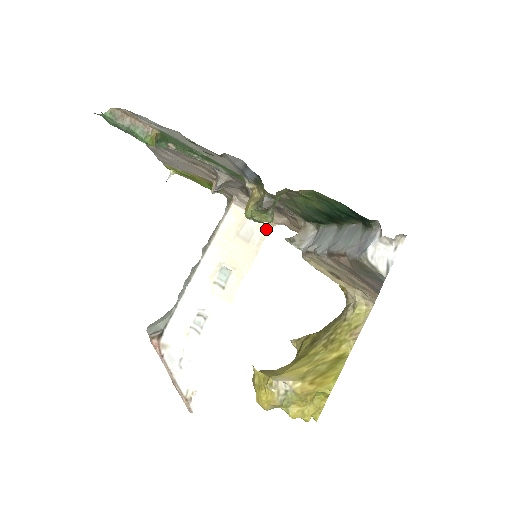
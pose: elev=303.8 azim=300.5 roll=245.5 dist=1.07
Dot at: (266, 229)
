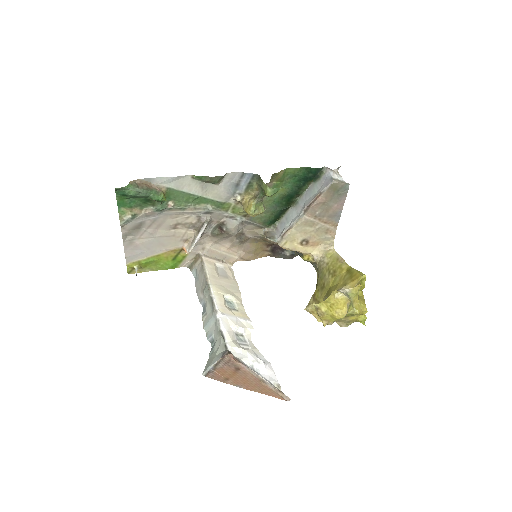
Dot at: (230, 268)
